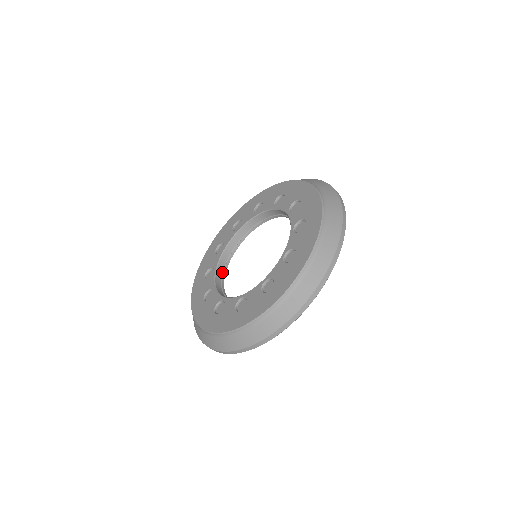
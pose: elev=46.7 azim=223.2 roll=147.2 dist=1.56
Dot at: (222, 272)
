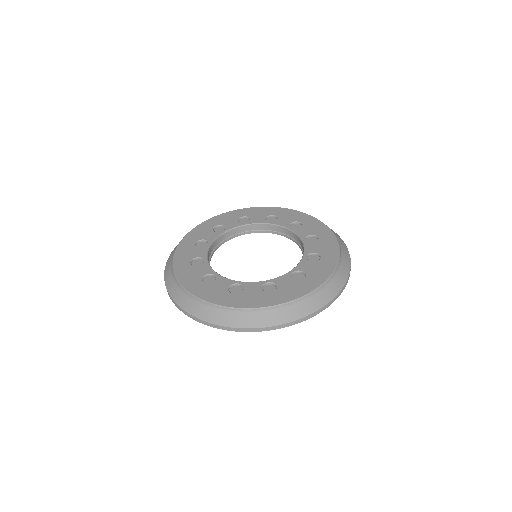
Dot at: (213, 249)
